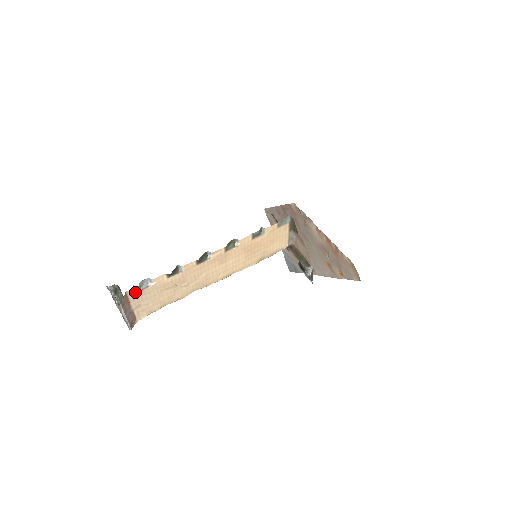
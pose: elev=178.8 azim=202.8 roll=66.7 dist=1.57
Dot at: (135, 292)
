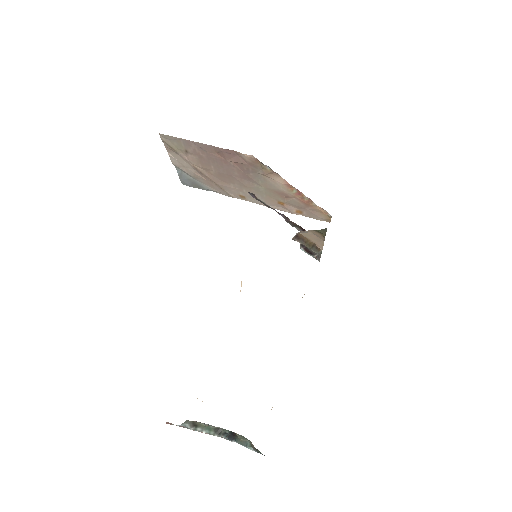
Dot at: occluded
